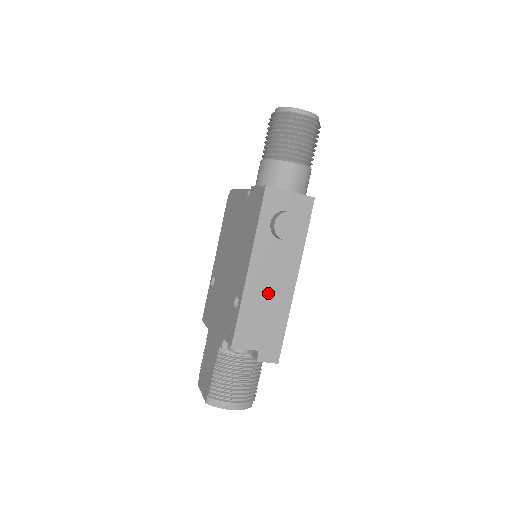
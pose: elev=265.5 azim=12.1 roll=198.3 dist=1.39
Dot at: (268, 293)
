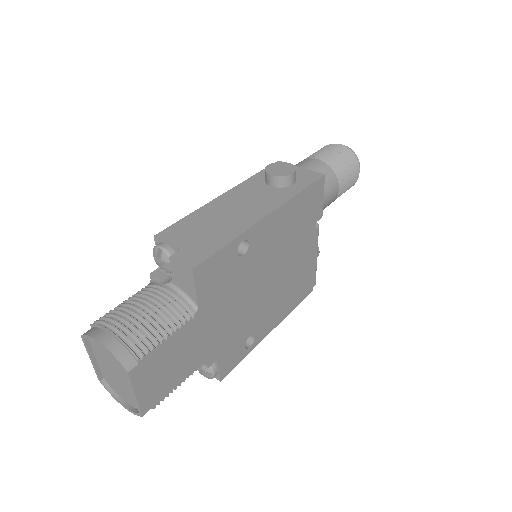
Dot at: (230, 213)
